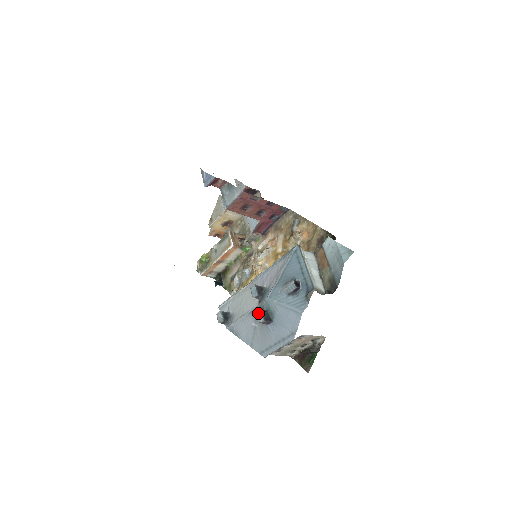
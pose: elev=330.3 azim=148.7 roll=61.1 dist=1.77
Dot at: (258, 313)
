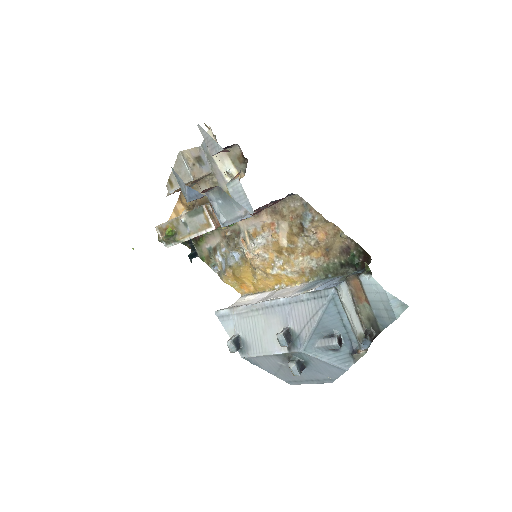
Dot at: (293, 368)
